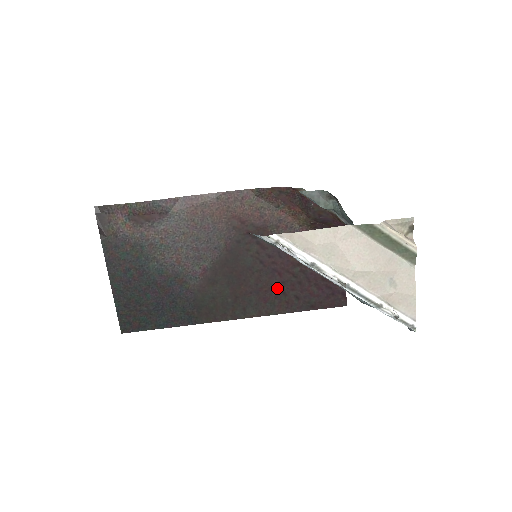
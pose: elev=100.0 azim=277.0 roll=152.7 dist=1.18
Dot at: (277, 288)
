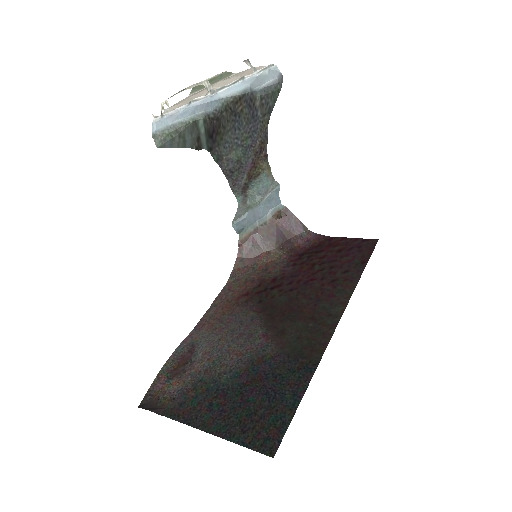
Dot at: (325, 285)
